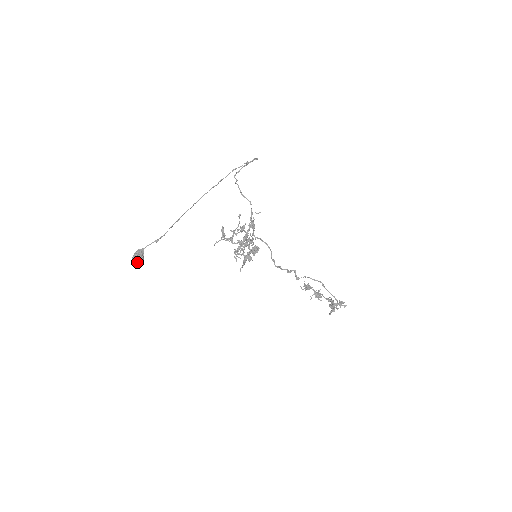
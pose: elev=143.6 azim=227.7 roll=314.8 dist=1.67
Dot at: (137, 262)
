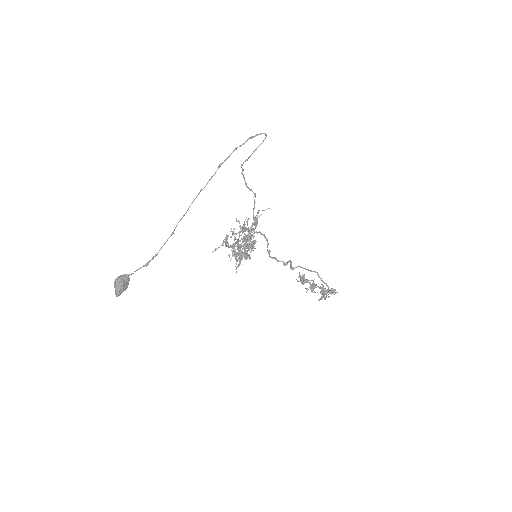
Dot at: (121, 292)
